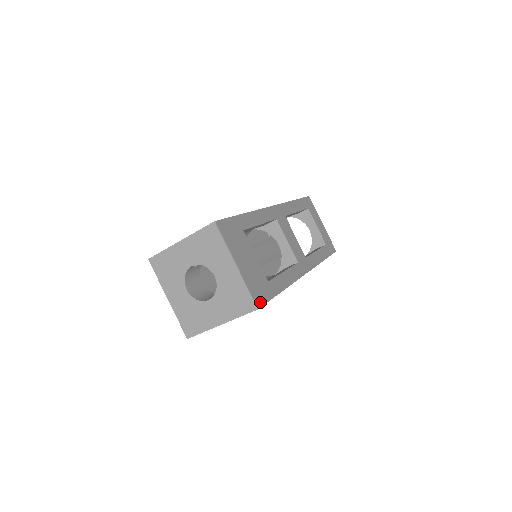
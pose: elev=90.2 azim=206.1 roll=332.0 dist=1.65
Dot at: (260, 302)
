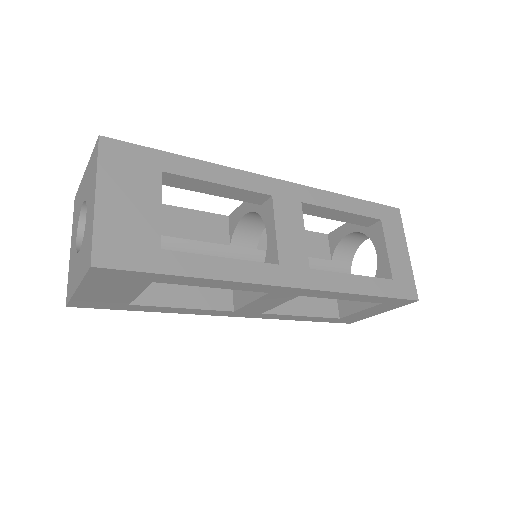
Dot at: (108, 261)
